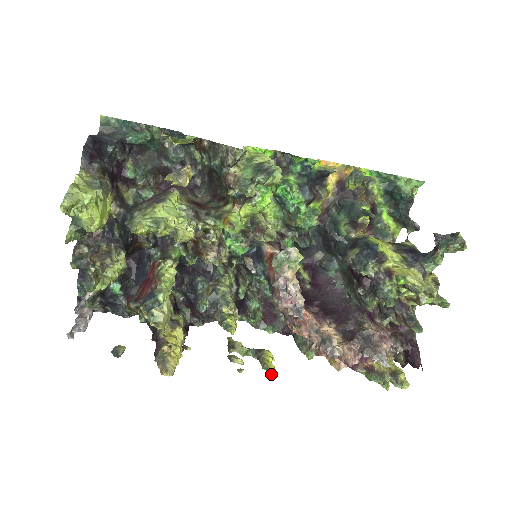
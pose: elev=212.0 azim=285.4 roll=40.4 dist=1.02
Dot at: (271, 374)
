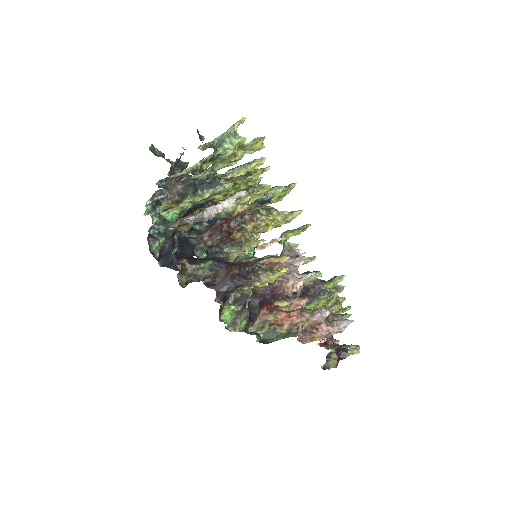
Dot at: (310, 309)
